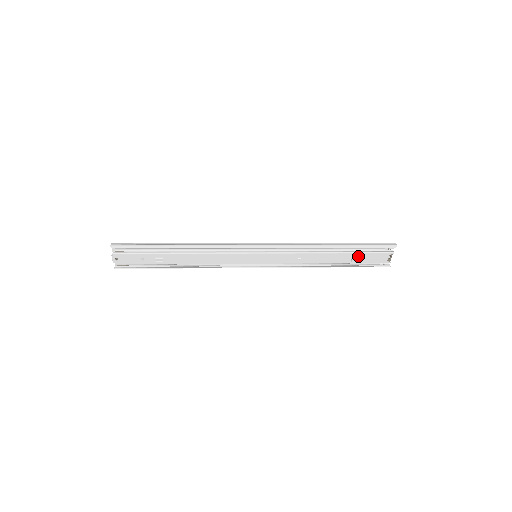
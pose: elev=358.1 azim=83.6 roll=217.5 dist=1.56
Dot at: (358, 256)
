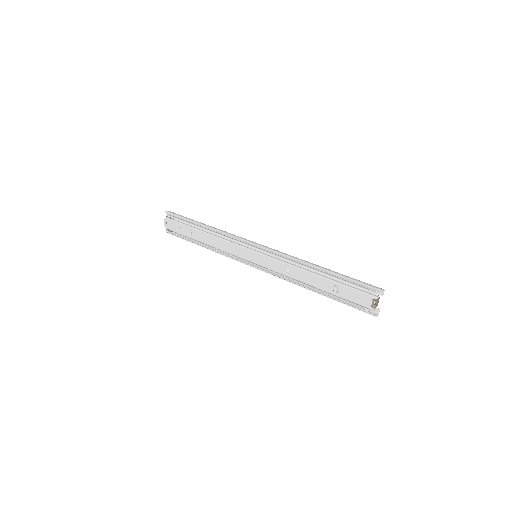
Dot at: (341, 288)
